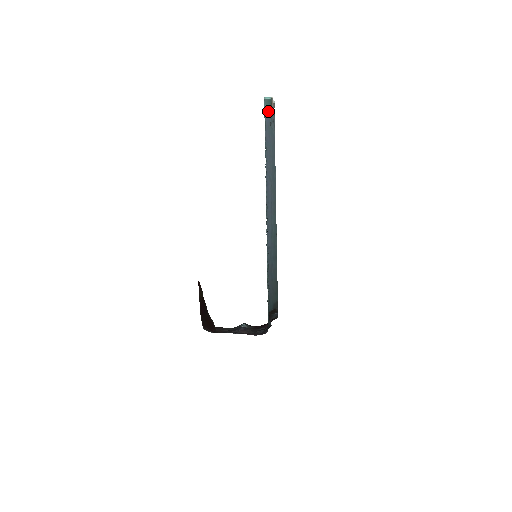
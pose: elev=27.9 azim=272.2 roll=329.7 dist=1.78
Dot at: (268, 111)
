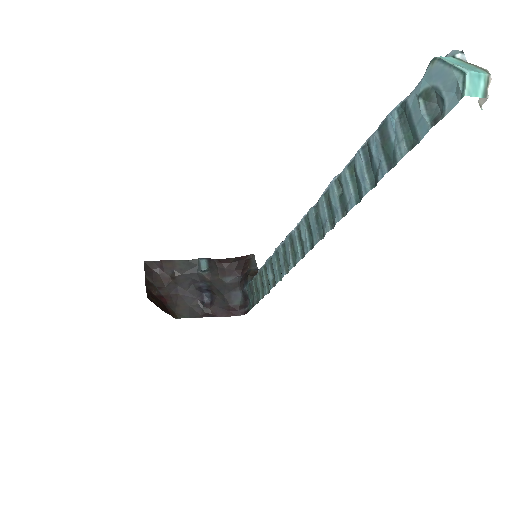
Dot at: (440, 57)
